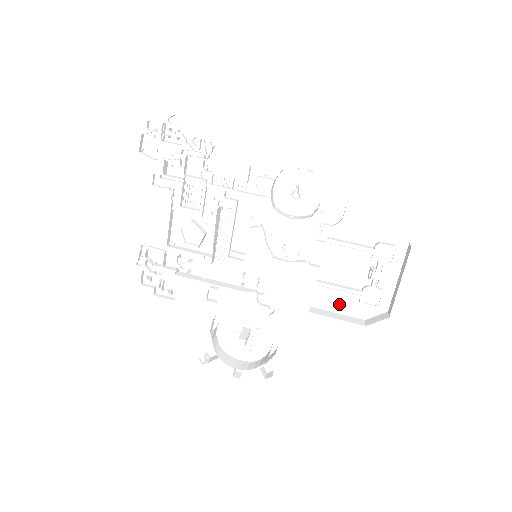
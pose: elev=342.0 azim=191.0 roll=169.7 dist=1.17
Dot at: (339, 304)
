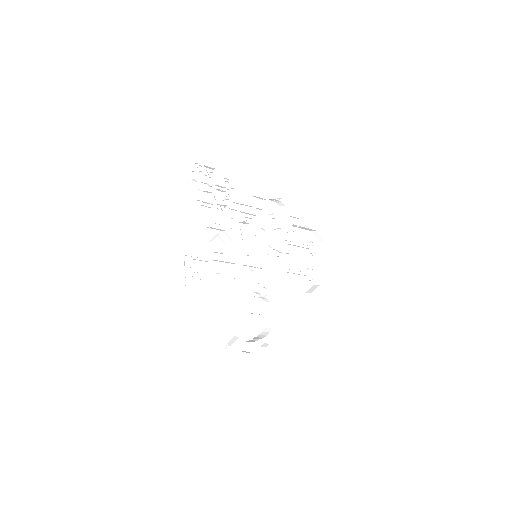
Dot at: (293, 284)
